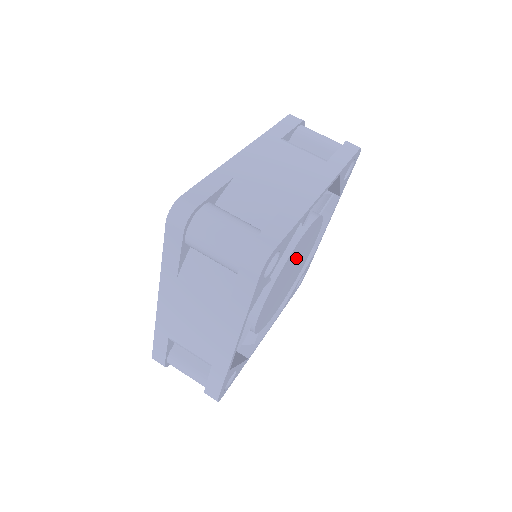
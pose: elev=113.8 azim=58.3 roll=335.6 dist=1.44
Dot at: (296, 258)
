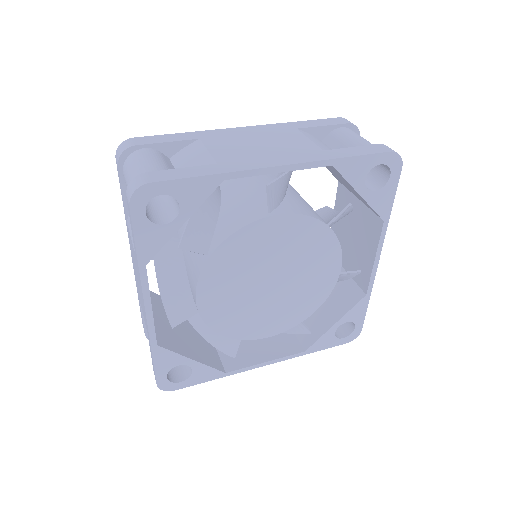
Dot at: (272, 258)
